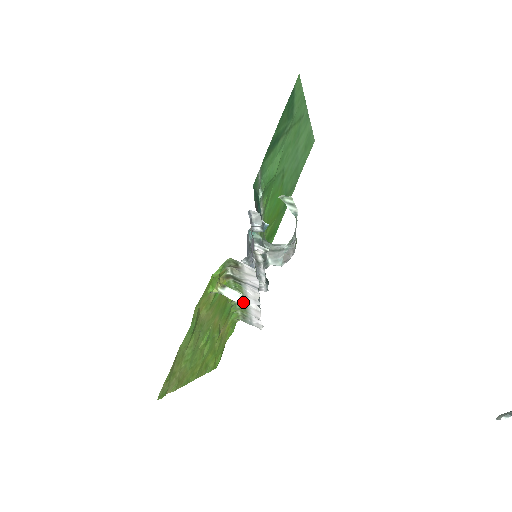
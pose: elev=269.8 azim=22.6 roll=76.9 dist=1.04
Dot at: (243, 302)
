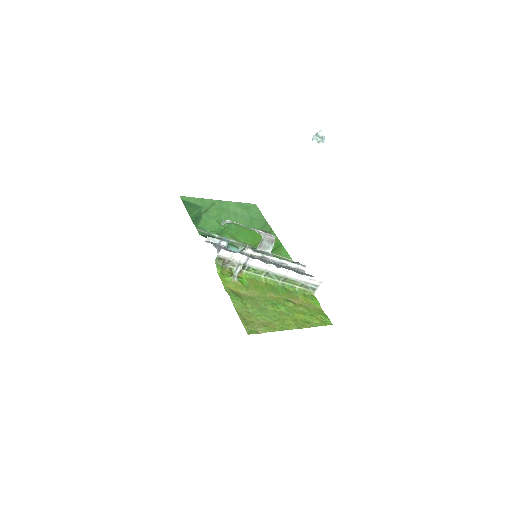
Dot at: (277, 277)
